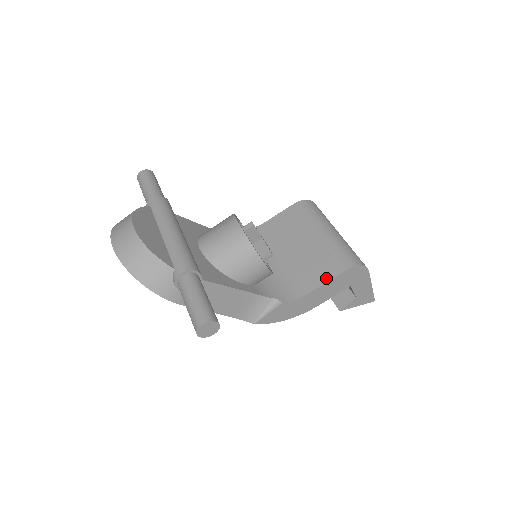
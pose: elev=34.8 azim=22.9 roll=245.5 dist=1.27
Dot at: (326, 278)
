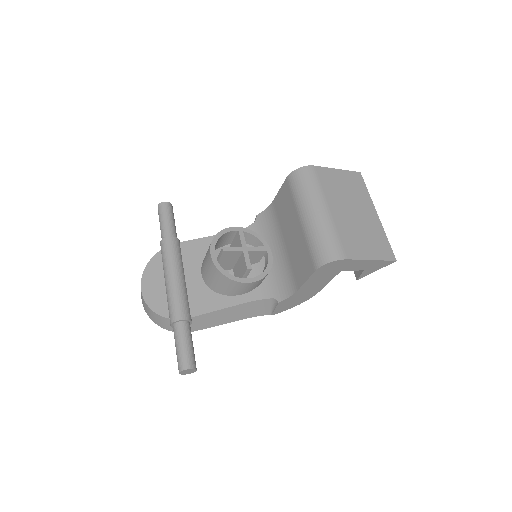
Dot at: (305, 277)
